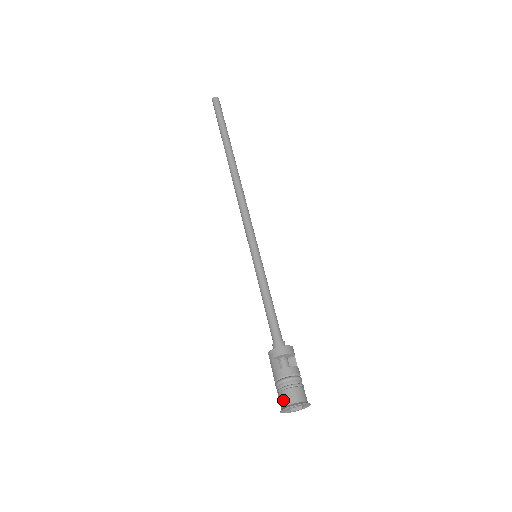
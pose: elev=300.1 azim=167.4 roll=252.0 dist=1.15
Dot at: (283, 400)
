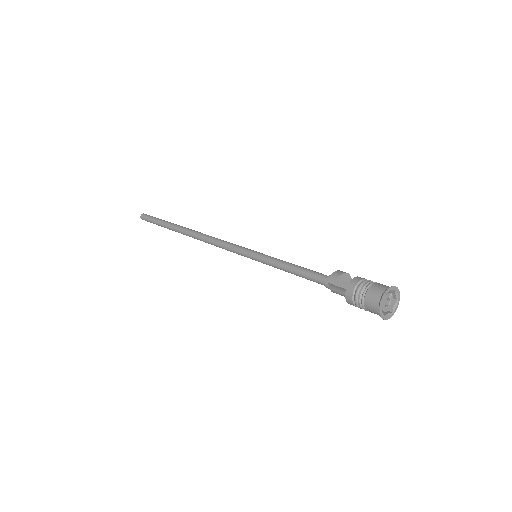
Dot at: (377, 291)
